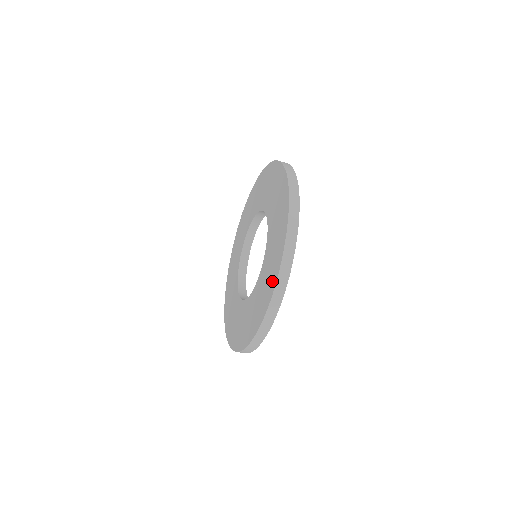
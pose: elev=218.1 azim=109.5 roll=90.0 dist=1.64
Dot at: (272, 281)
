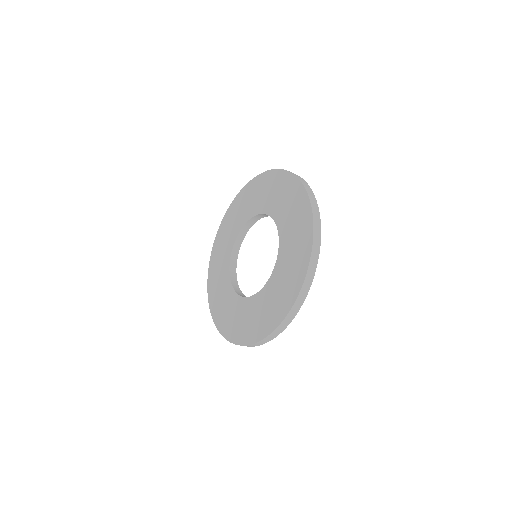
Dot at: (288, 299)
